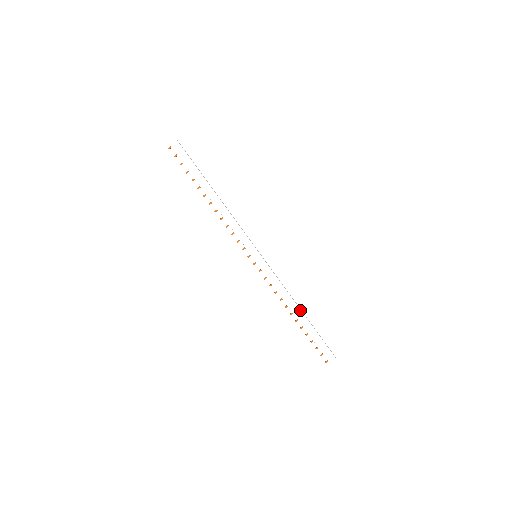
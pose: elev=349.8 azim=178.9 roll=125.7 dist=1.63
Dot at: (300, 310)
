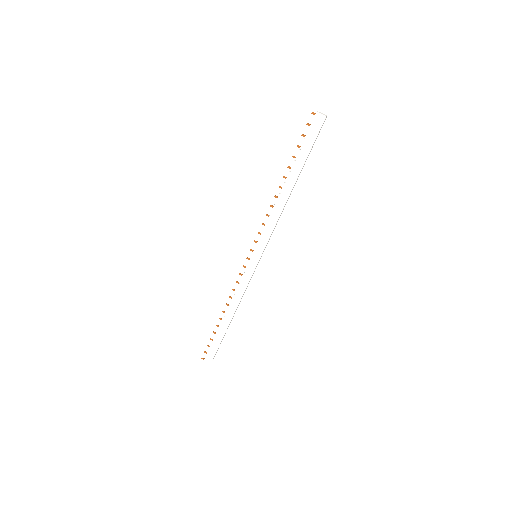
Dot at: (232, 318)
